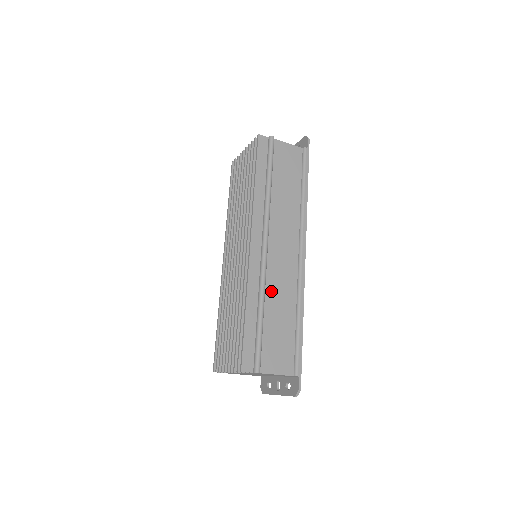
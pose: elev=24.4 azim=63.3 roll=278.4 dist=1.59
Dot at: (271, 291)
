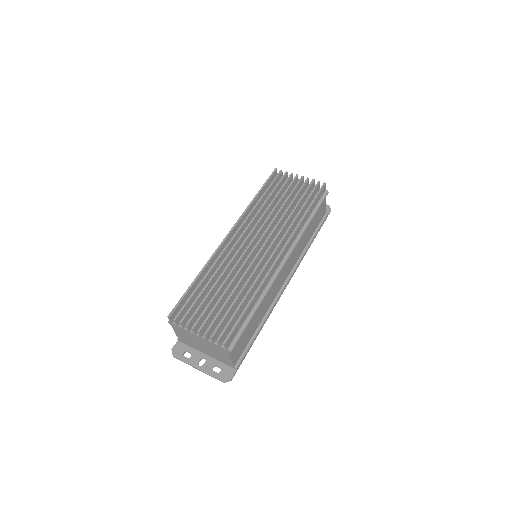
Dot at: (266, 297)
